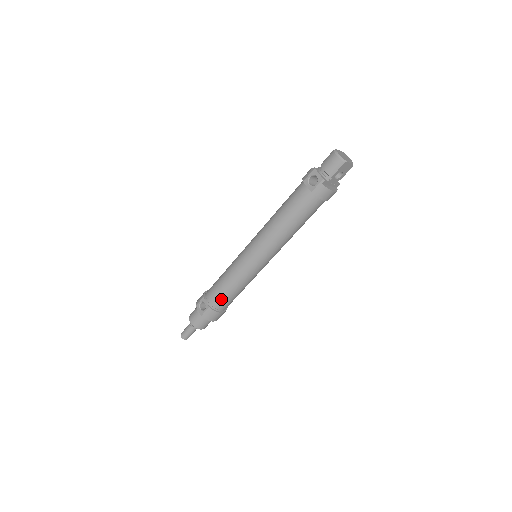
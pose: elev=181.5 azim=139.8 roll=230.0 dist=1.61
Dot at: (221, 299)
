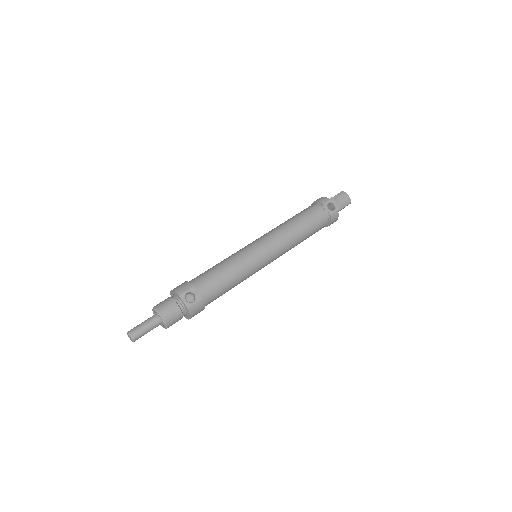
Dot at: (217, 292)
